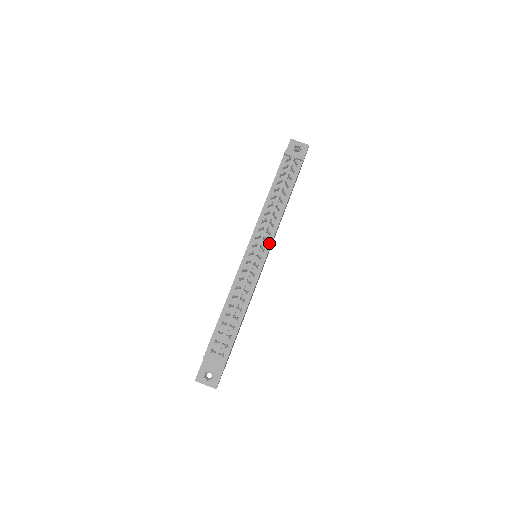
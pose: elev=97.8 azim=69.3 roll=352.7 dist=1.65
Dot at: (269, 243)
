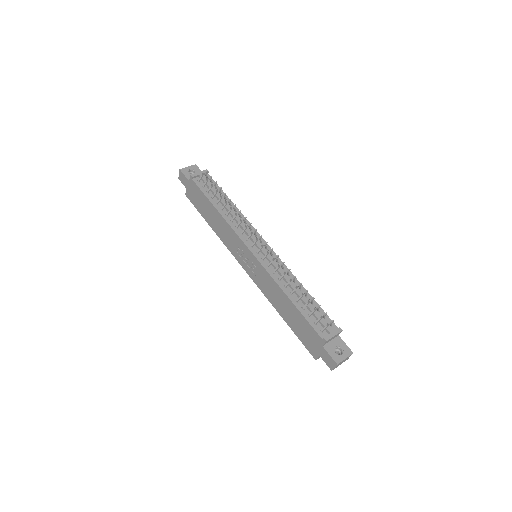
Dot at: (258, 235)
